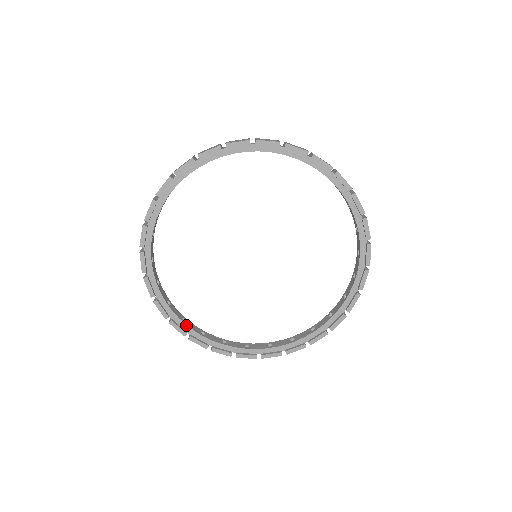
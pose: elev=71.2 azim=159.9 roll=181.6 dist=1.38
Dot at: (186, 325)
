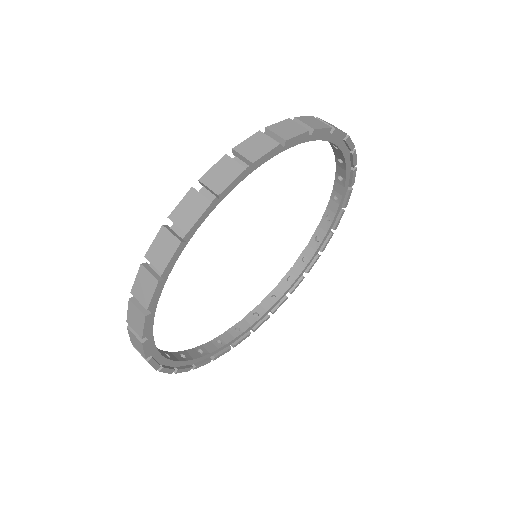
Dot at: (161, 356)
